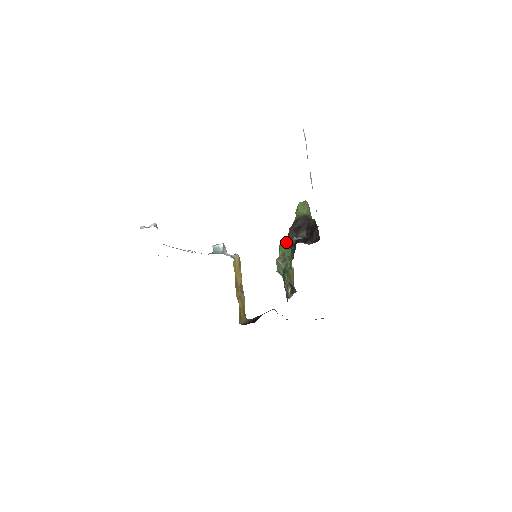
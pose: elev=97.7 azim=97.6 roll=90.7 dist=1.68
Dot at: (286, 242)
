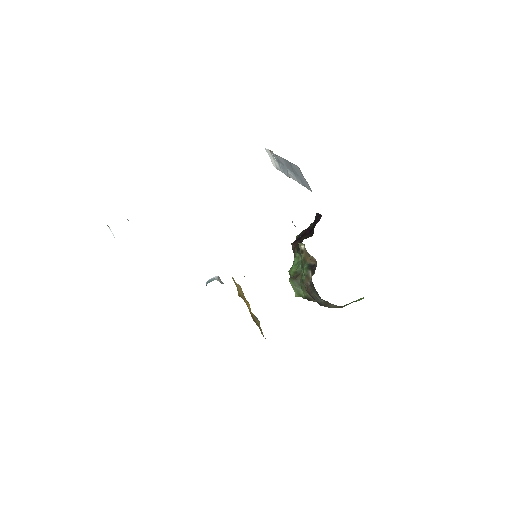
Dot at: occluded
